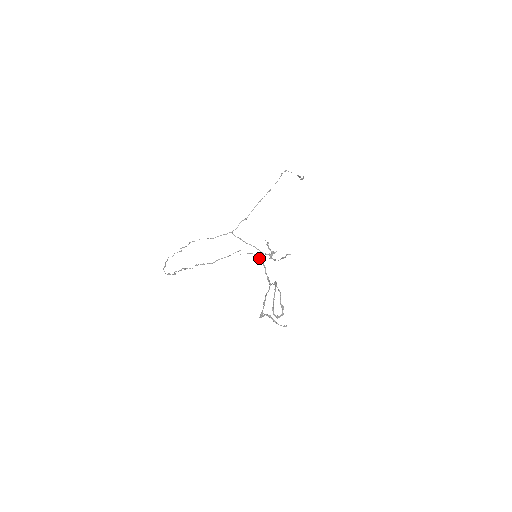
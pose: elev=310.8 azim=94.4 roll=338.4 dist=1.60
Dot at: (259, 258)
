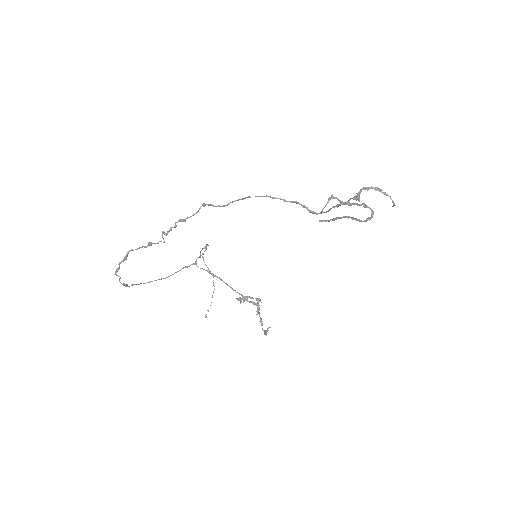
Dot at: (281, 199)
